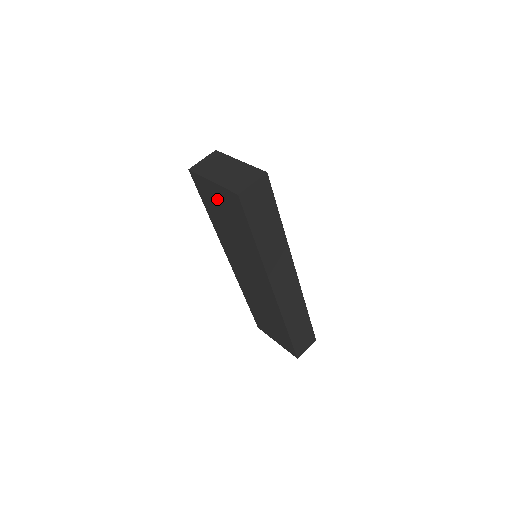
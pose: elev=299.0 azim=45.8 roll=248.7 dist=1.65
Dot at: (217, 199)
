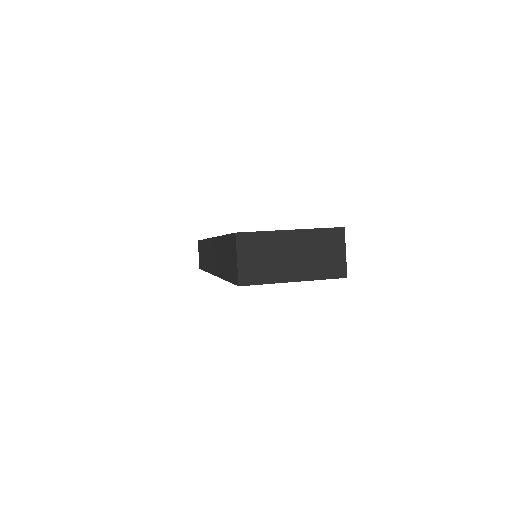
Dot at: occluded
